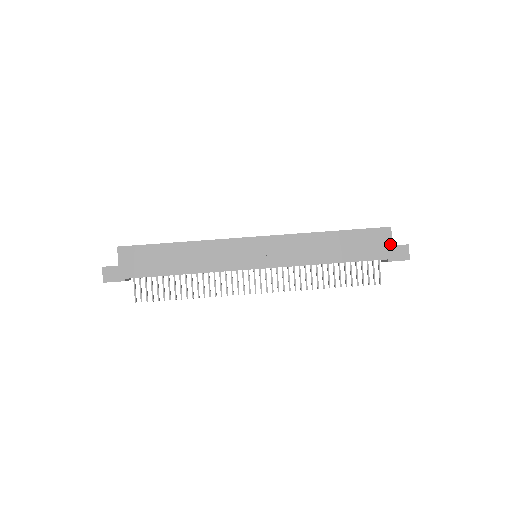
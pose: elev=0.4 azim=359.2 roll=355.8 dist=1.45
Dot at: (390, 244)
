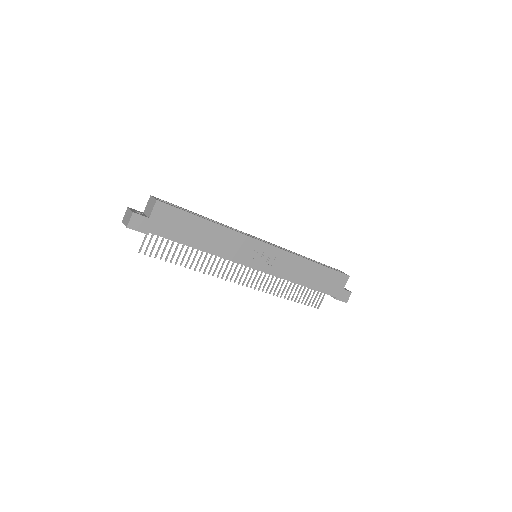
Dot at: (343, 288)
